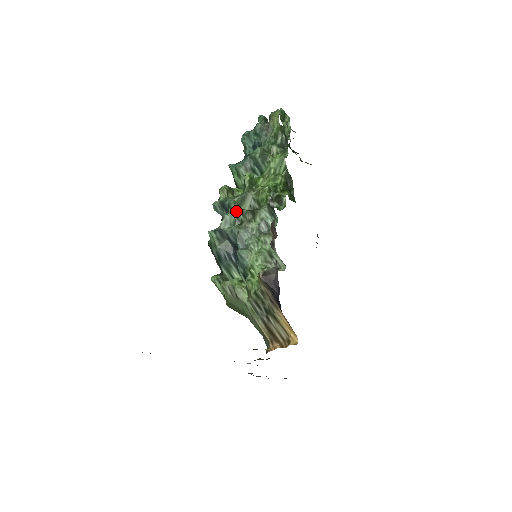
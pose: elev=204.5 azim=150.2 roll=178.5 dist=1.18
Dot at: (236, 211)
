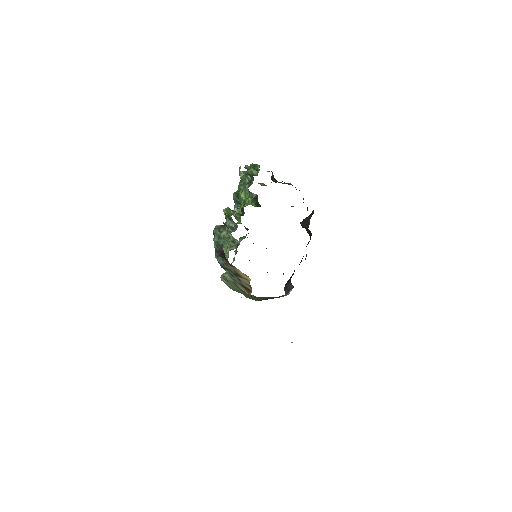
Dot at: (216, 232)
